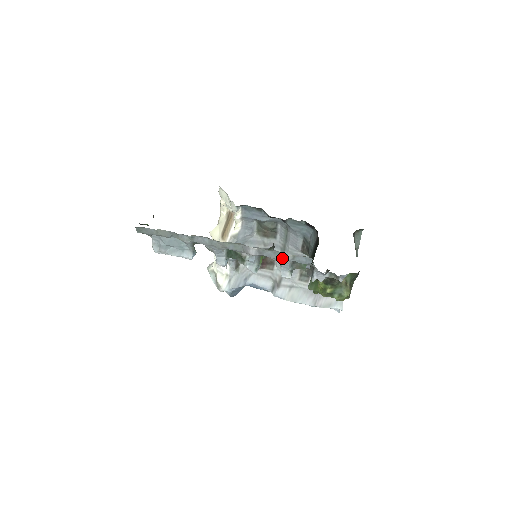
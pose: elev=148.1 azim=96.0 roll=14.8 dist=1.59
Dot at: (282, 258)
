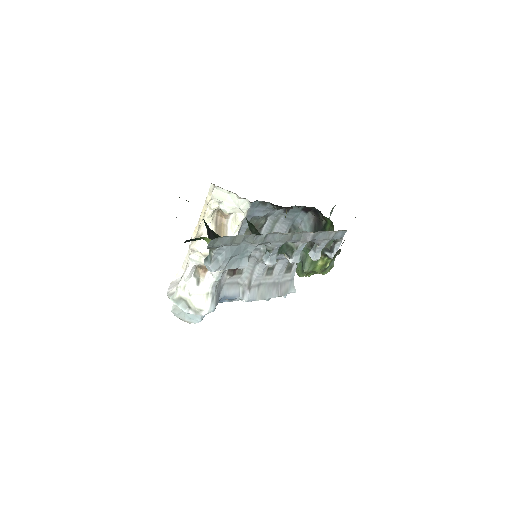
Dot at: (328, 237)
